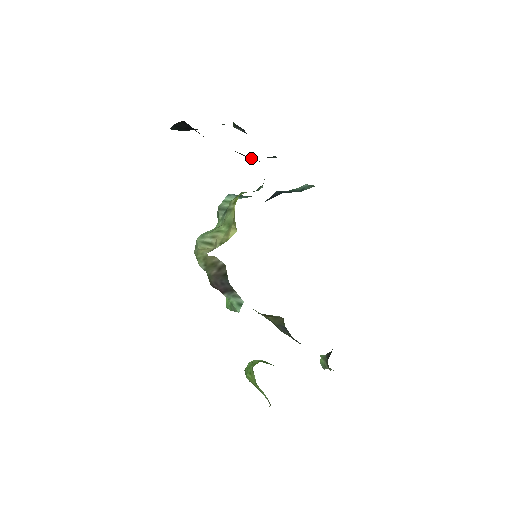
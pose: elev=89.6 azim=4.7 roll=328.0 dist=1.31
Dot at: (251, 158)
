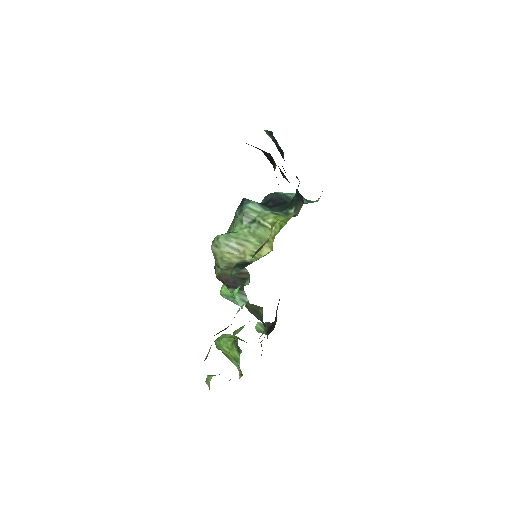
Dot at: (289, 182)
